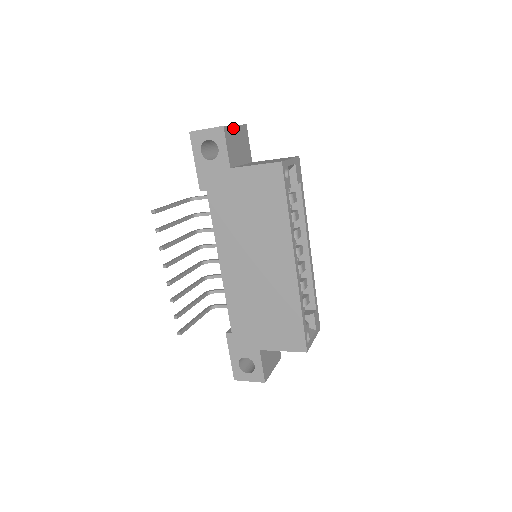
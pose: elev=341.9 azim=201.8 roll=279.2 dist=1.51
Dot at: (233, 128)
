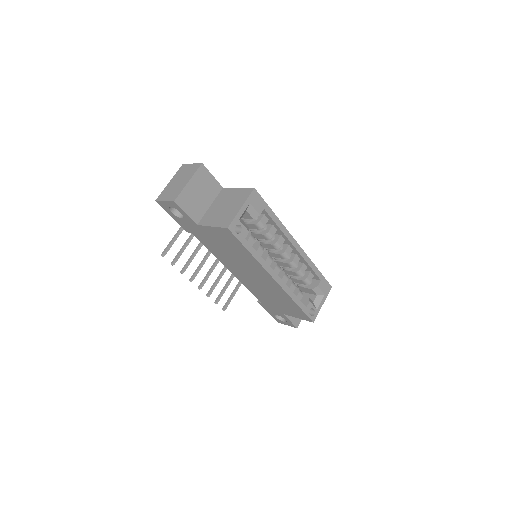
Dot at: (186, 188)
